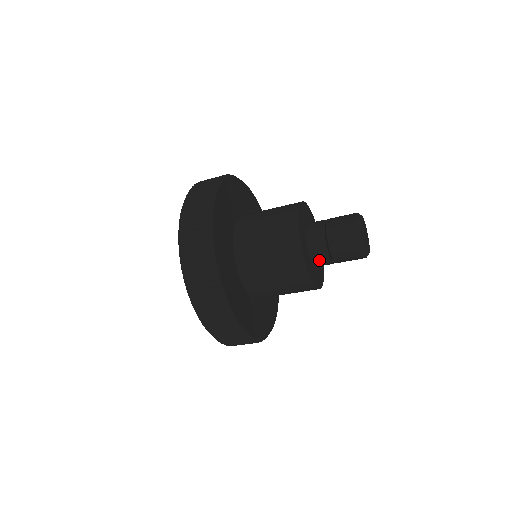
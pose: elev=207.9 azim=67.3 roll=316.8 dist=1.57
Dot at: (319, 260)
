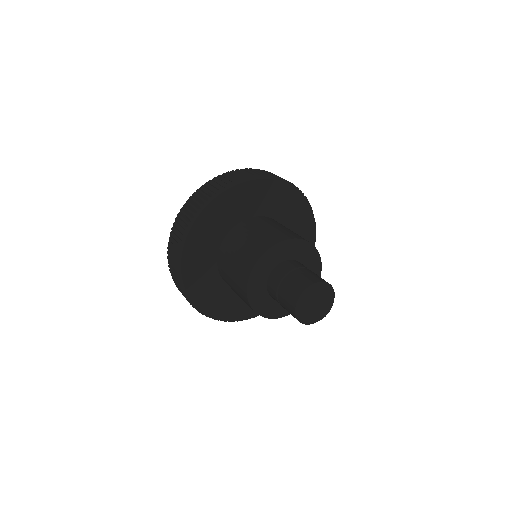
Dot at: (272, 294)
